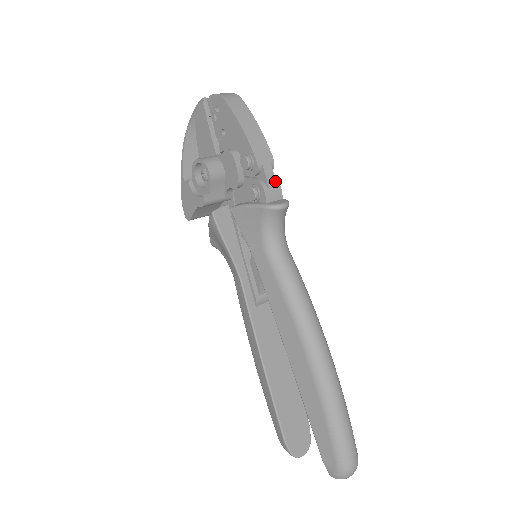
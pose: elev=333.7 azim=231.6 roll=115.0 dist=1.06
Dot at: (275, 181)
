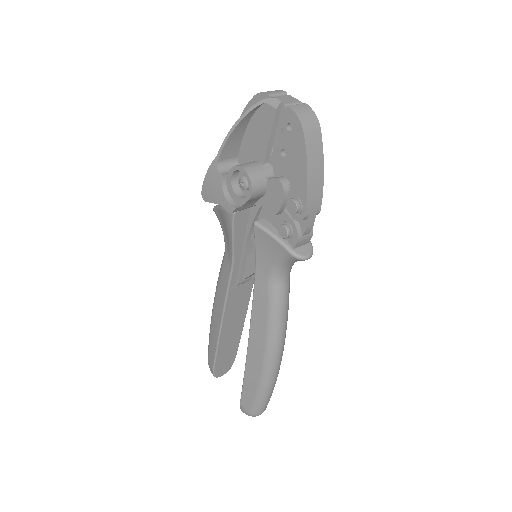
Dot at: (311, 227)
